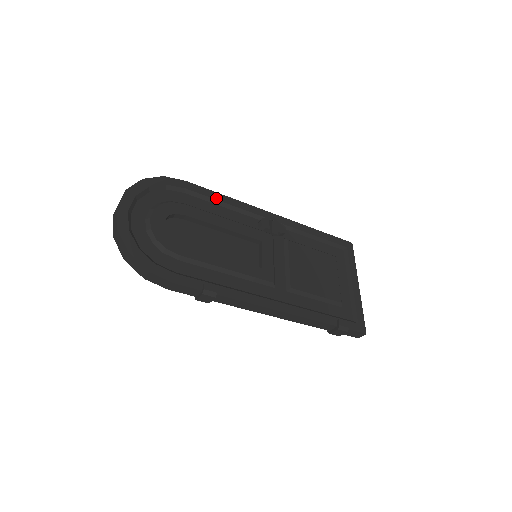
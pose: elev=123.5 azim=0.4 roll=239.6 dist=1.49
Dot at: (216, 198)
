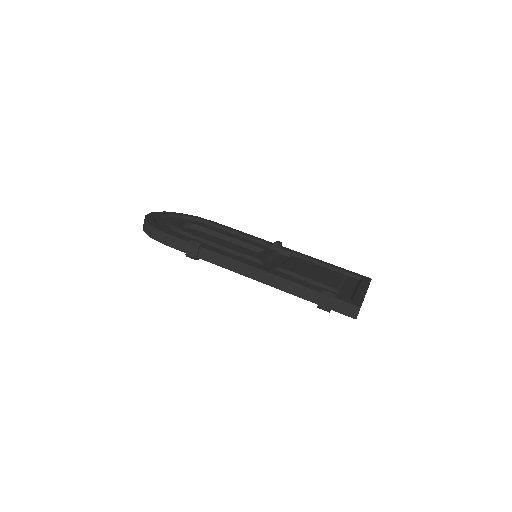
Dot at: (235, 231)
